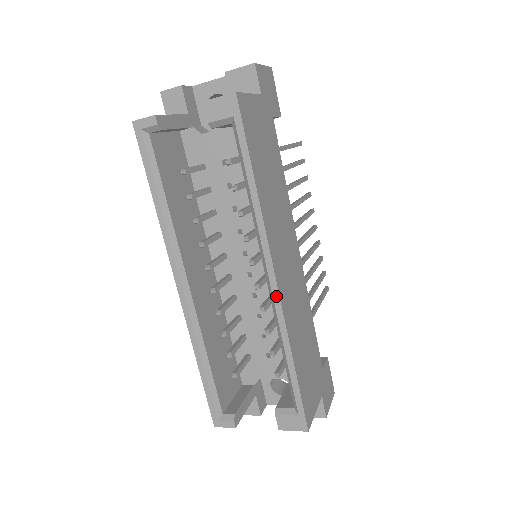
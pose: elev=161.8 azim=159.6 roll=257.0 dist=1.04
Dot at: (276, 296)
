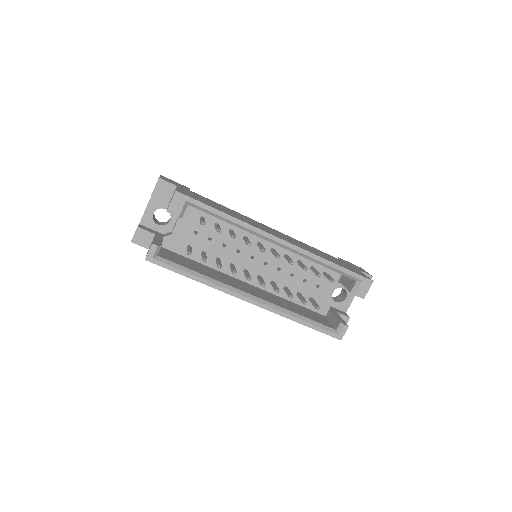
Dot at: (290, 246)
